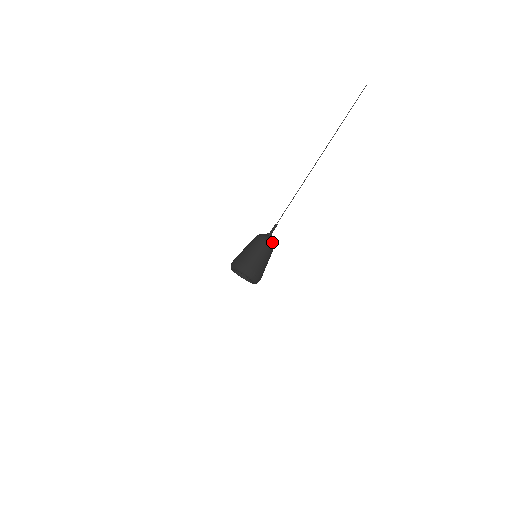
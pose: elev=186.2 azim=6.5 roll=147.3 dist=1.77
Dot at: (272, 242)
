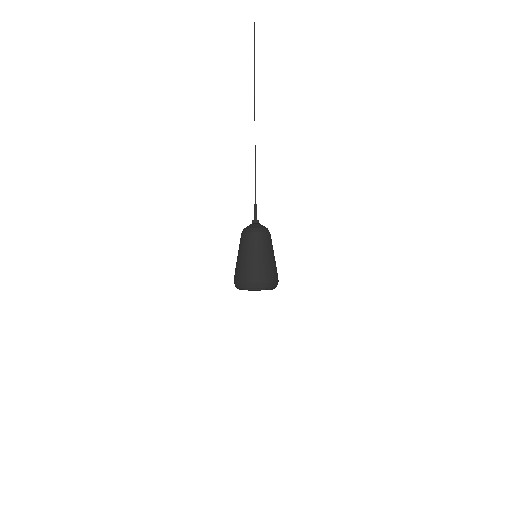
Dot at: (266, 229)
